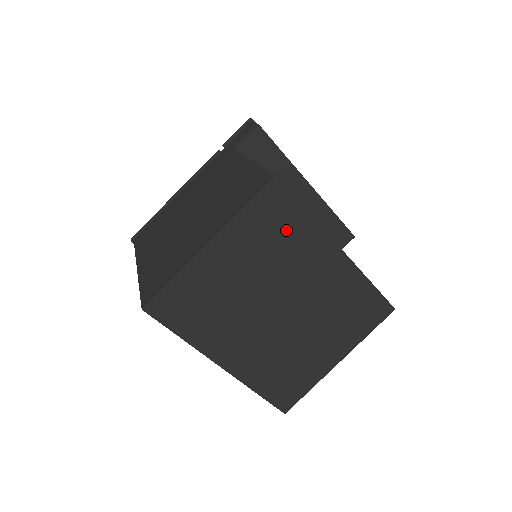
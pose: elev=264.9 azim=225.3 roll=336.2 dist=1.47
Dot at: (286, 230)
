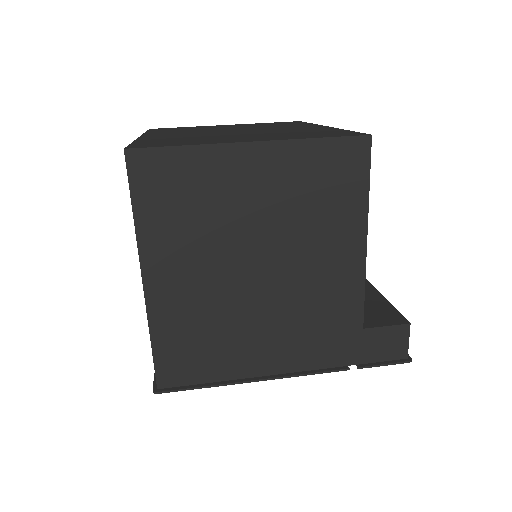
Dot at: occluded
